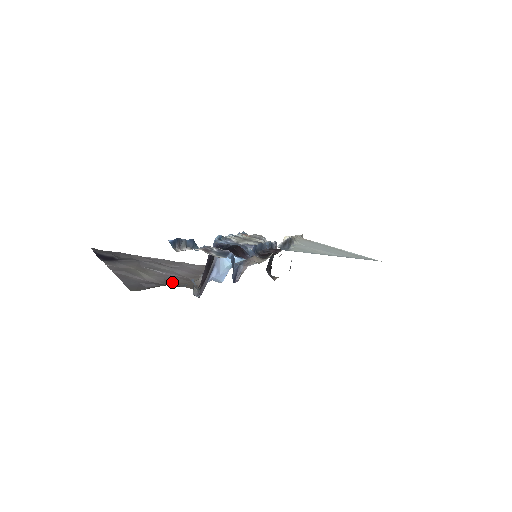
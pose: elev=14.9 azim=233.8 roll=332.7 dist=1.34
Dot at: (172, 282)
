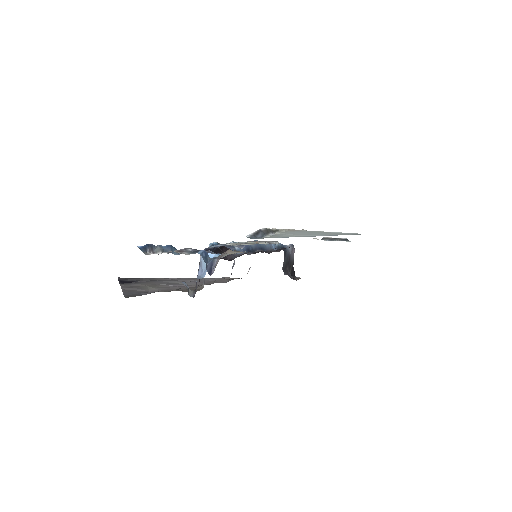
Dot at: (175, 290)
